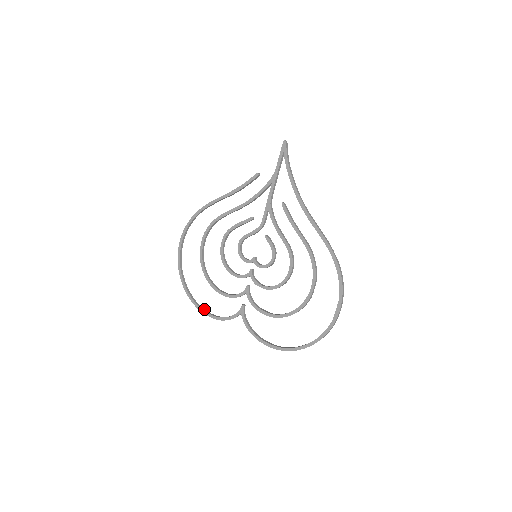
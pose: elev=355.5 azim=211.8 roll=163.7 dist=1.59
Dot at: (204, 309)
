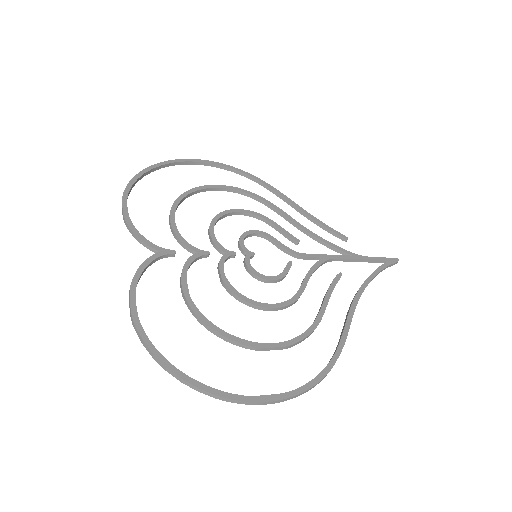
Dot at: occluded
